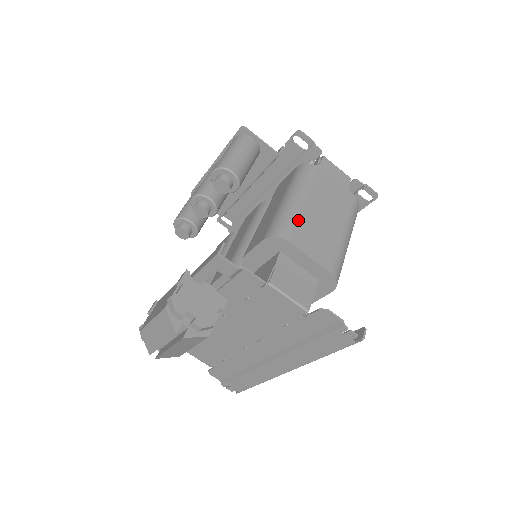
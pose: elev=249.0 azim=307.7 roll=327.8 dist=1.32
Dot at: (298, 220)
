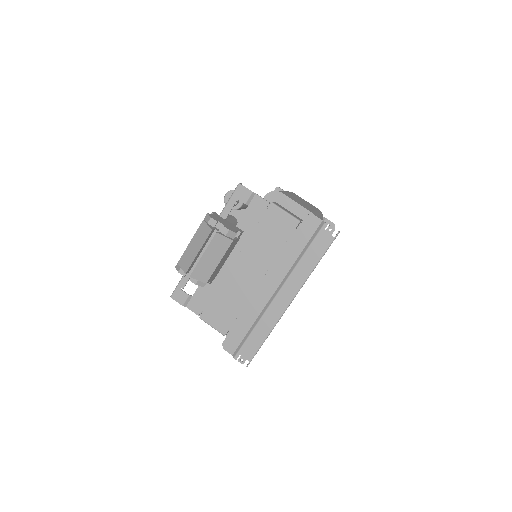
Dot at: occluded
